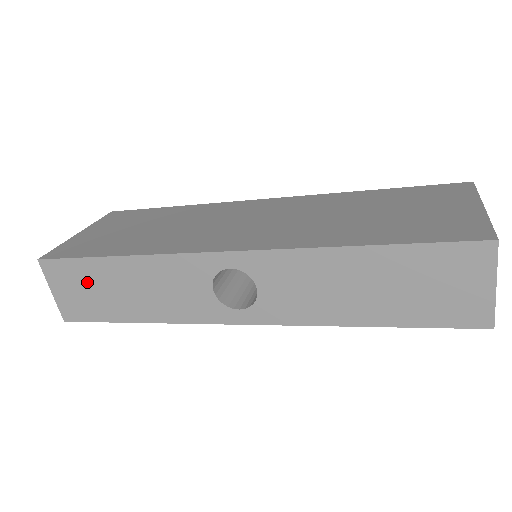
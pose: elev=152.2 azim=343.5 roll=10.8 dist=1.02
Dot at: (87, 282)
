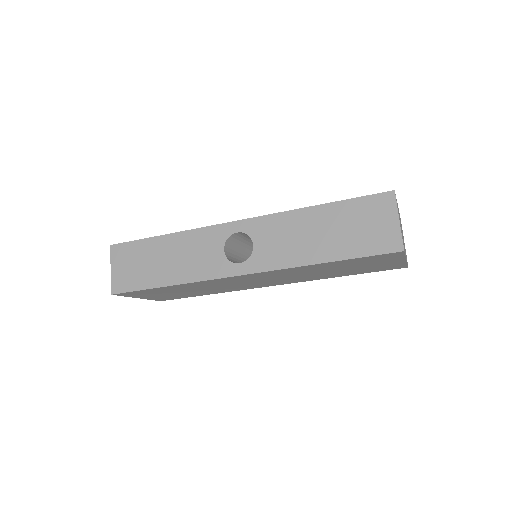
Dot at: (139, 258)
